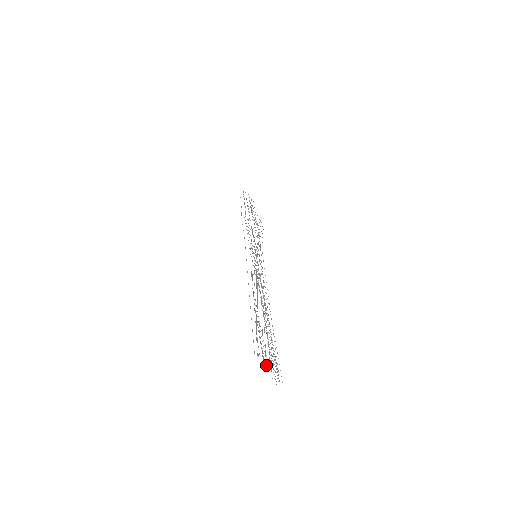
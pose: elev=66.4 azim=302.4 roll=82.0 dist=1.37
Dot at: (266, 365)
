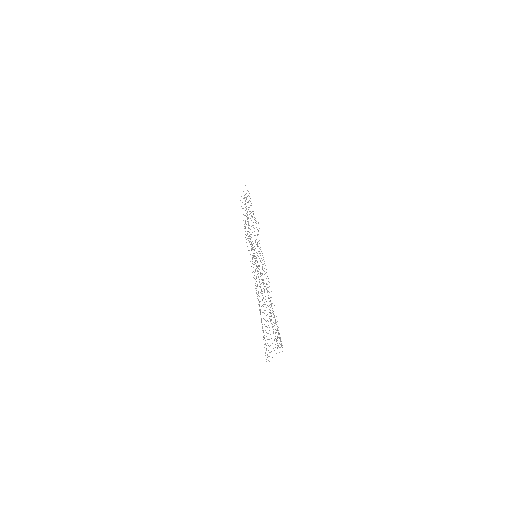
Dot at: occluded
